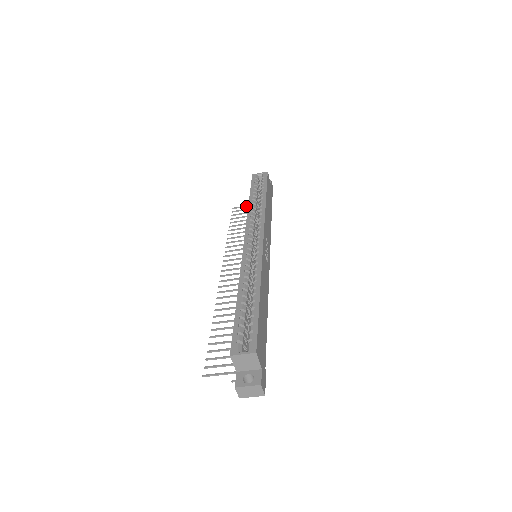
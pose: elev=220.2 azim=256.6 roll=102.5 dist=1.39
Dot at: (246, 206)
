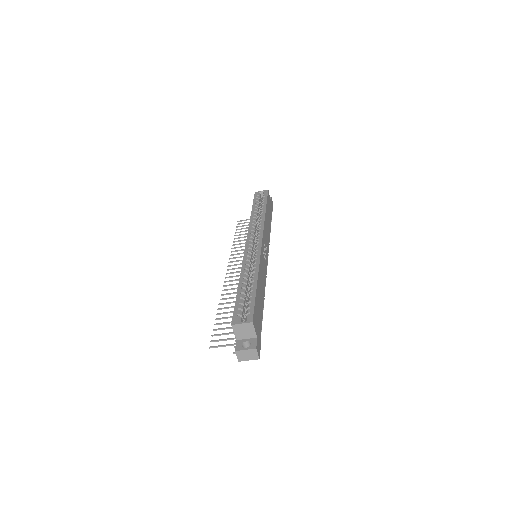
Dot at: (249, 219)
